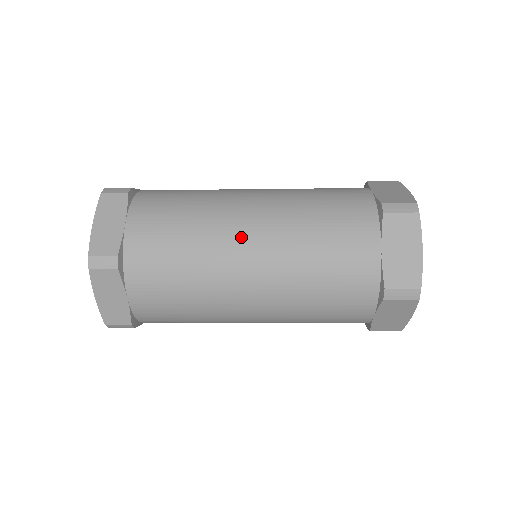
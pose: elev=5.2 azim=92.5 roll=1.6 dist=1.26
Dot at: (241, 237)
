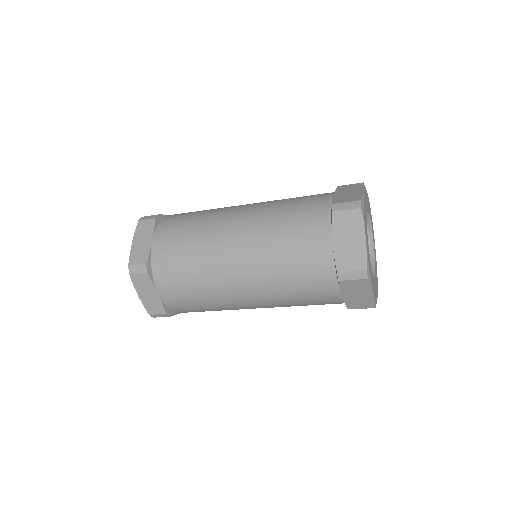
Dot at: (239, 206)
